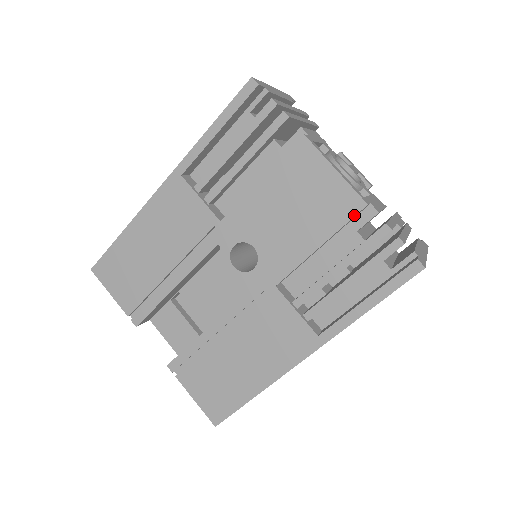
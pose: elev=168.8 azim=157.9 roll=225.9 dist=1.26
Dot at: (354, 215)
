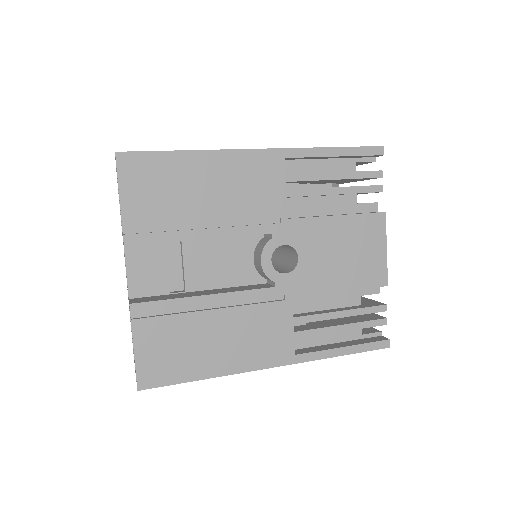
Dot at: (377, 286)
